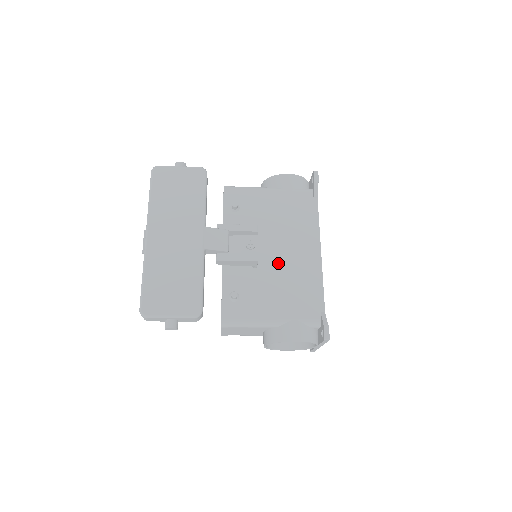
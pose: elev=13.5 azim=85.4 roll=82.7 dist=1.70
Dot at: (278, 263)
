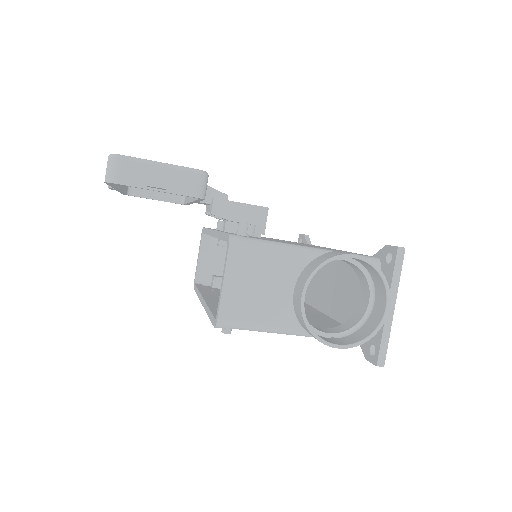
Dot at: (290, 242)
